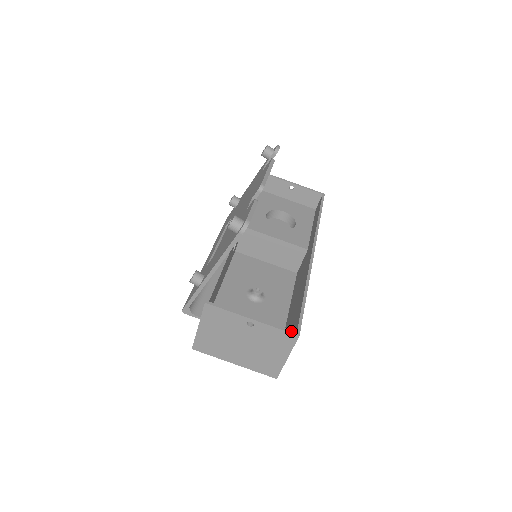
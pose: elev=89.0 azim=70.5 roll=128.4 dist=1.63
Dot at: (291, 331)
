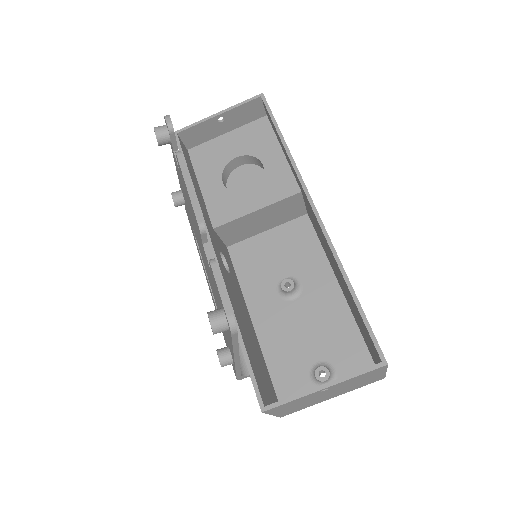
Dot at: (375, 366)
